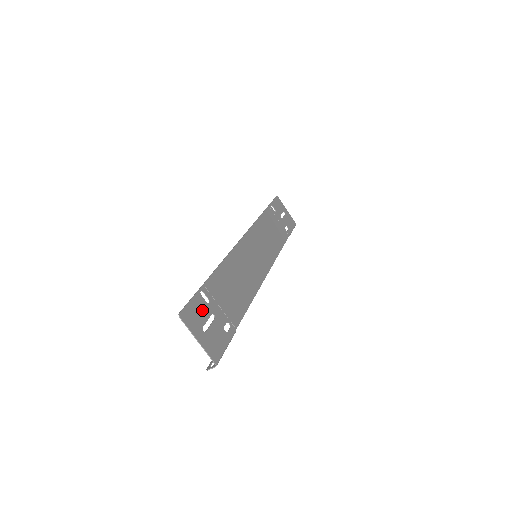
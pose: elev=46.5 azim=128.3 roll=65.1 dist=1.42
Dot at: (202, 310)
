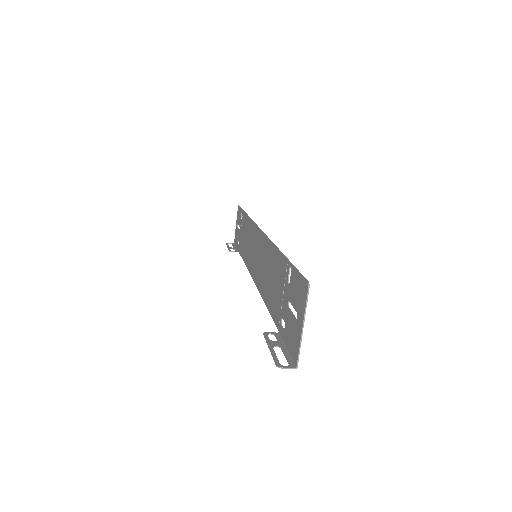
Dot at: (294, 290)
